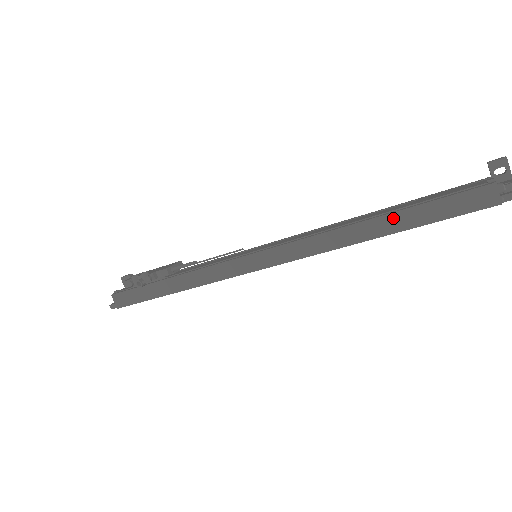
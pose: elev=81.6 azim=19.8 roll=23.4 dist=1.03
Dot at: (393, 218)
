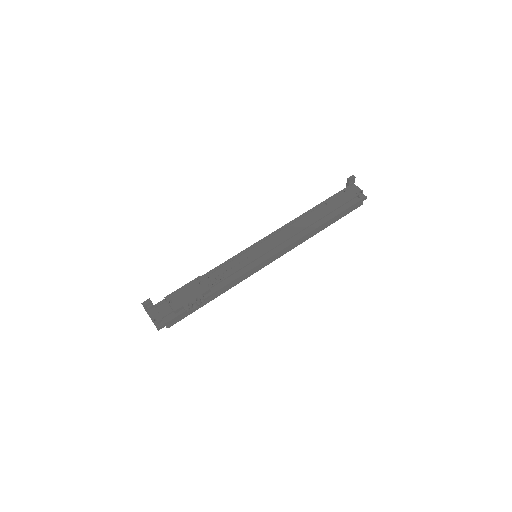
Dot at: (330, 222)
